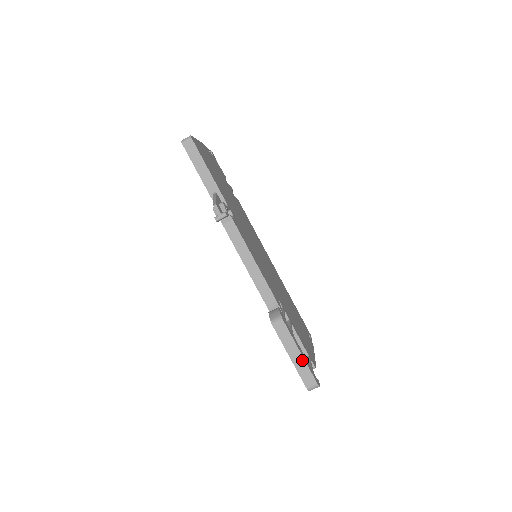
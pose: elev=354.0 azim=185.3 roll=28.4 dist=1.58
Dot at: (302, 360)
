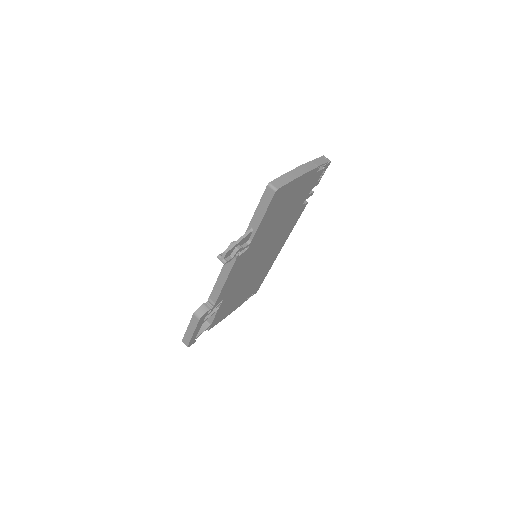
Dot at: (191, 336)
